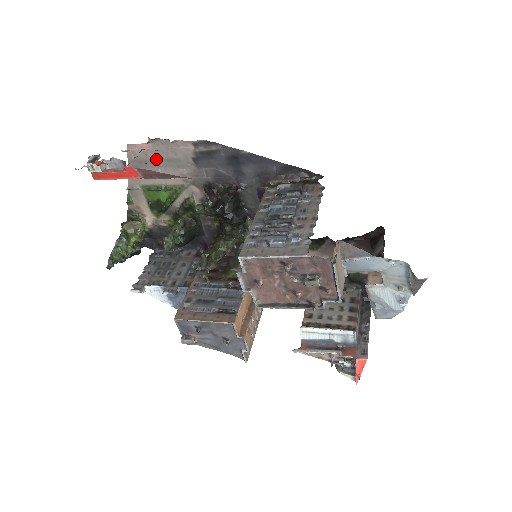
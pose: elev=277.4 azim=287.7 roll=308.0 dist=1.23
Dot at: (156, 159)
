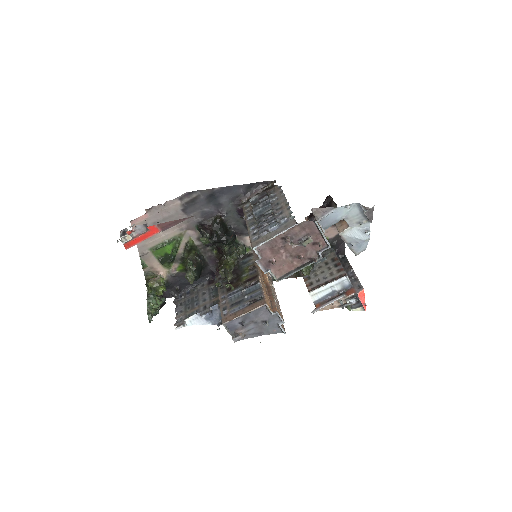
Dot at: (155, 223)
